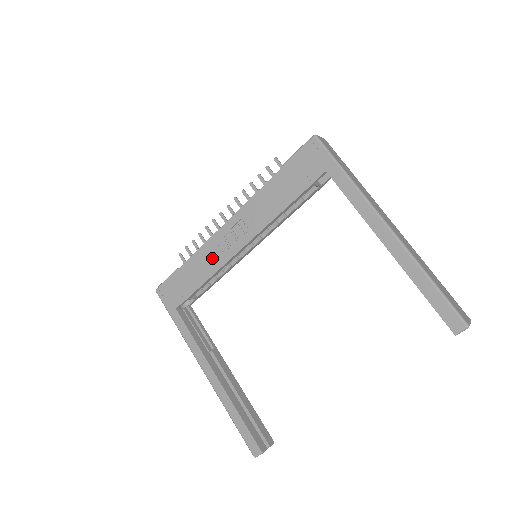
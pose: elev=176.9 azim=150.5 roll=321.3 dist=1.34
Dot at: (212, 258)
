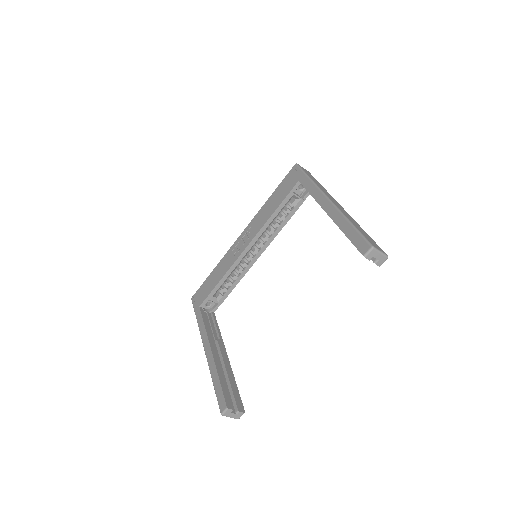
Dot at: (228, 262)
